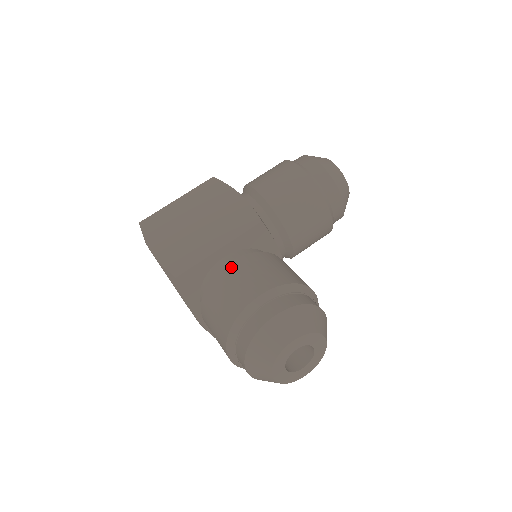
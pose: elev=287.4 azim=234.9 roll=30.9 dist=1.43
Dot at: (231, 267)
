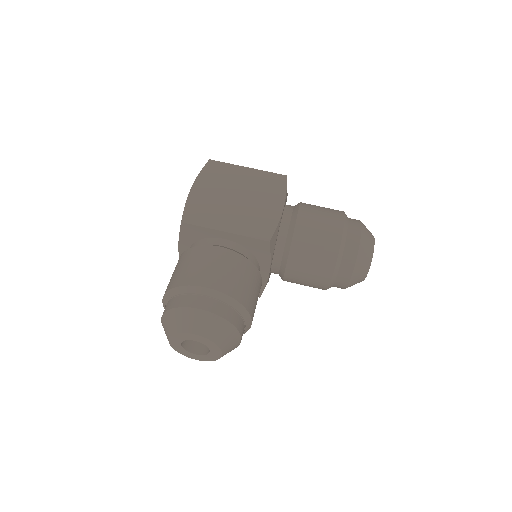
Dot at: (217, 251)
